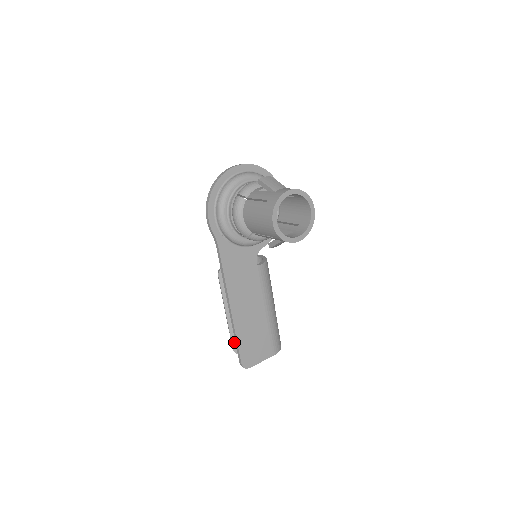
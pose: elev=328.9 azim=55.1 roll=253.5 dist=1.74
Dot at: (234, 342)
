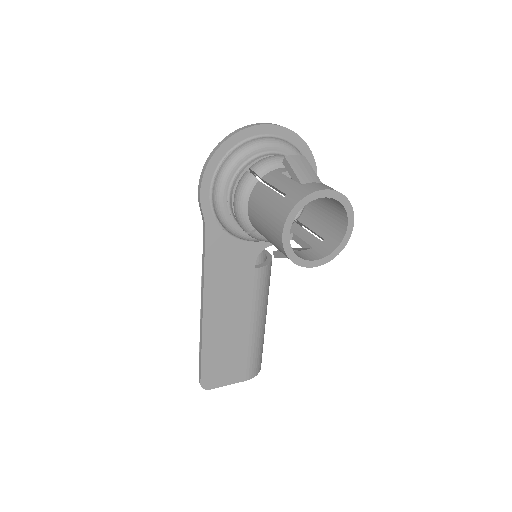
Dot at: occluded
